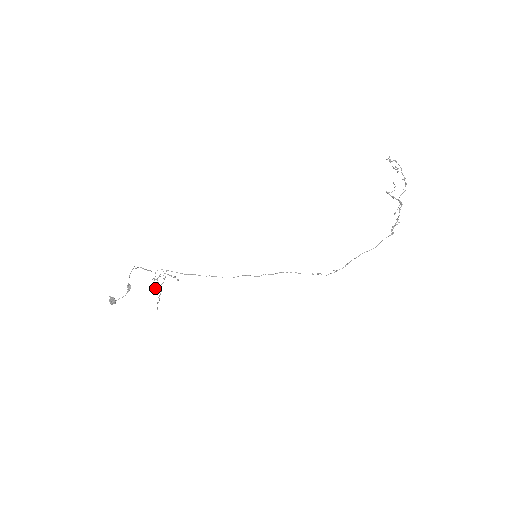
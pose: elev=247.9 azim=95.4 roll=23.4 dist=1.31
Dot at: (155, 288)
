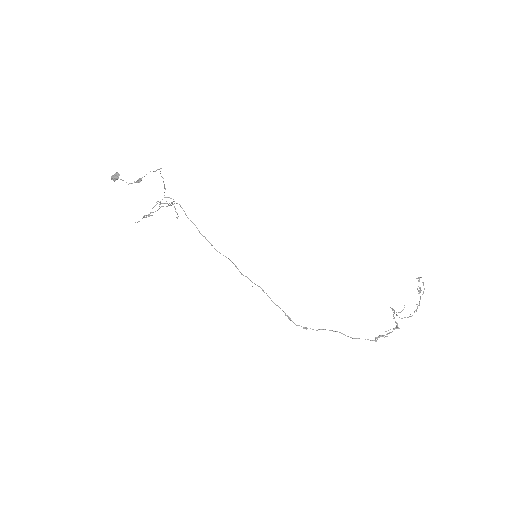
Dot at: (152, 208)
